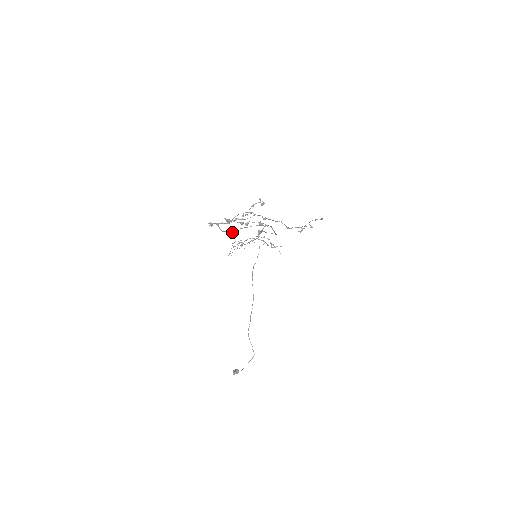
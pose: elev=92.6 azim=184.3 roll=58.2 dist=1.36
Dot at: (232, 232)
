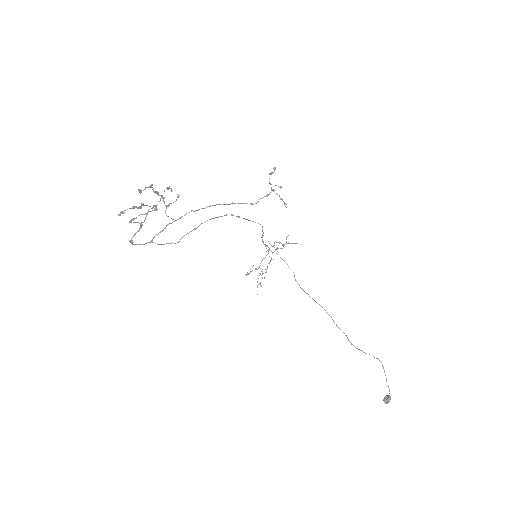
Dot at: (179, 241)
